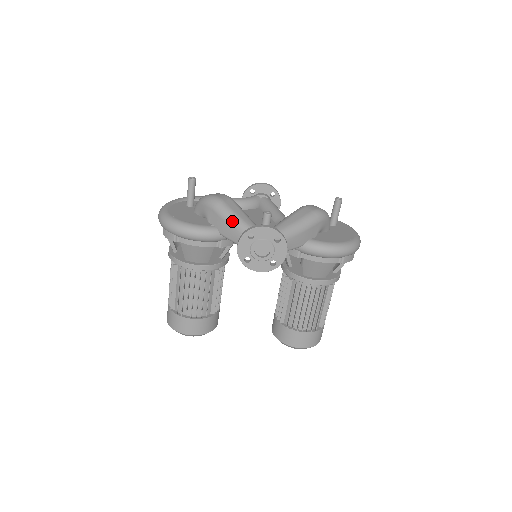
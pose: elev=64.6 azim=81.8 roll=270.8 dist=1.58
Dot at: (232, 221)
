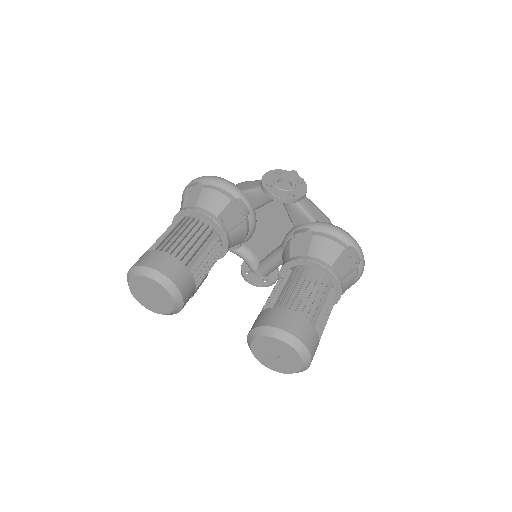
Dot at: (259, 180)
